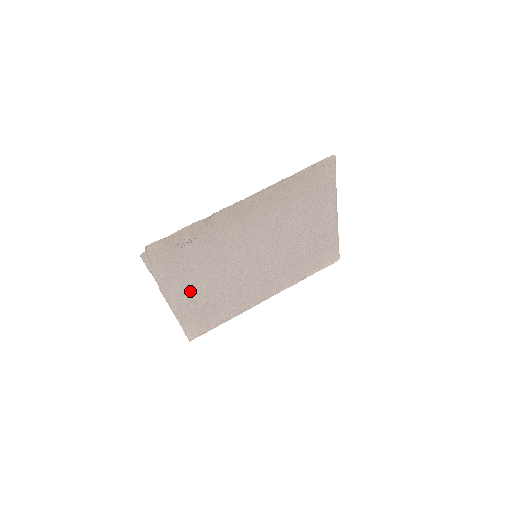
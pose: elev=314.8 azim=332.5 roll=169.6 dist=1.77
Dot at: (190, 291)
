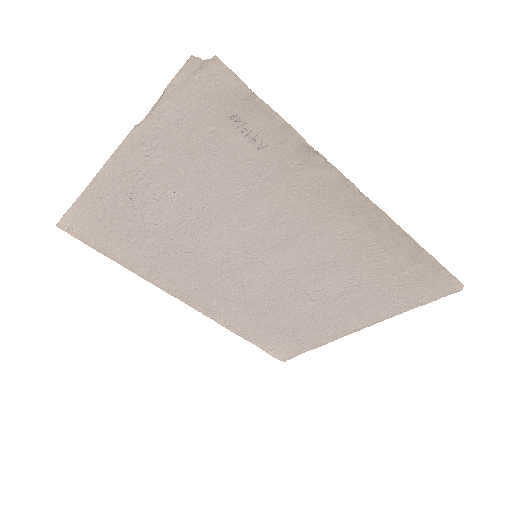
Dot at: (152, 183)
